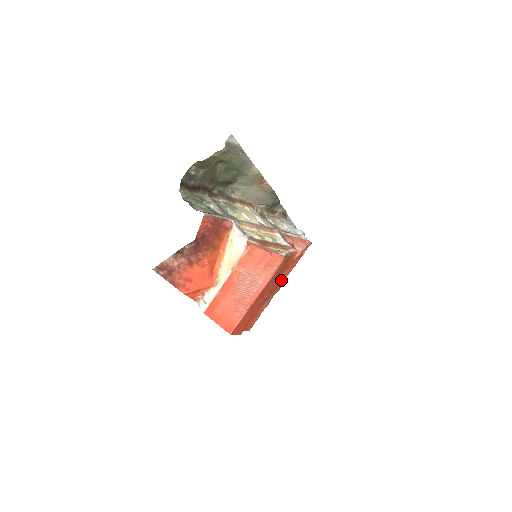
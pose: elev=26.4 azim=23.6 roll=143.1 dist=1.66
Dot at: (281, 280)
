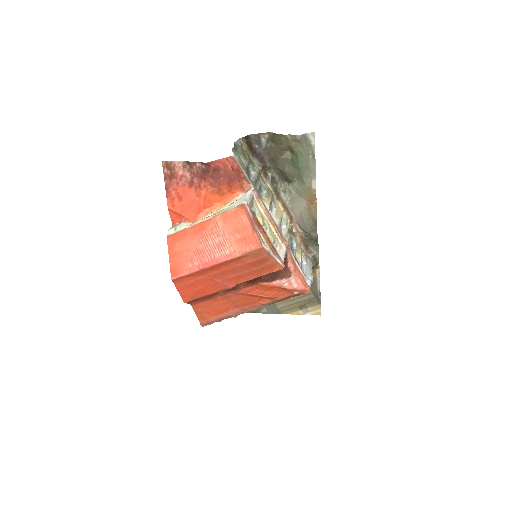
Dot at: (259, 300)
